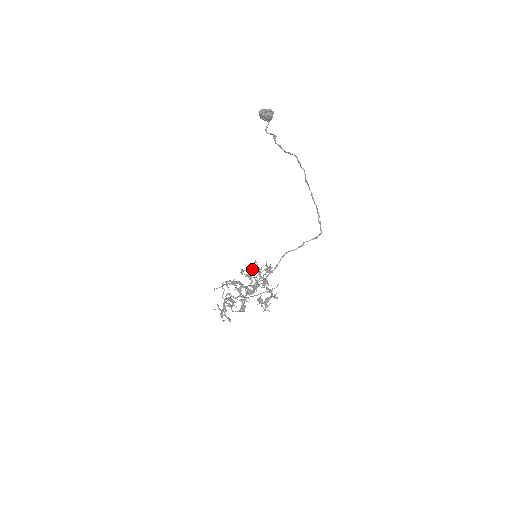
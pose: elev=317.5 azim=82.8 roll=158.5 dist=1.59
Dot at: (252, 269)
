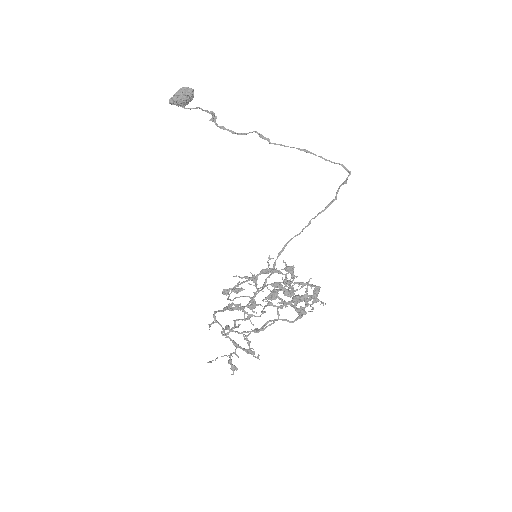
Dot at: occluded
